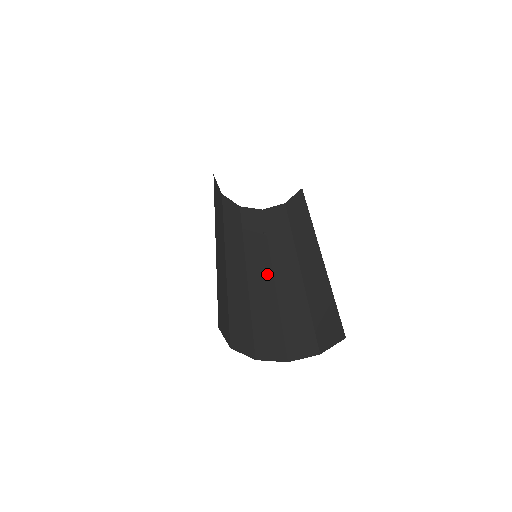
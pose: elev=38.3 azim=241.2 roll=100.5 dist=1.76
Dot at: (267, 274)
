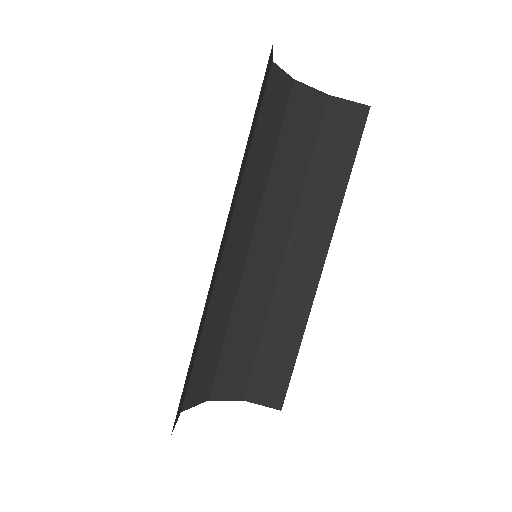
Dot at: (242, 253)
